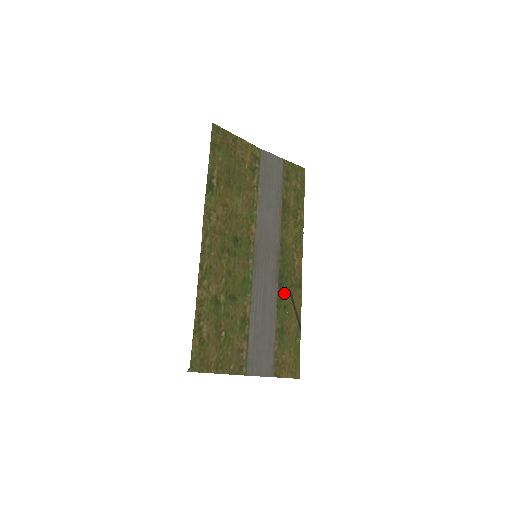
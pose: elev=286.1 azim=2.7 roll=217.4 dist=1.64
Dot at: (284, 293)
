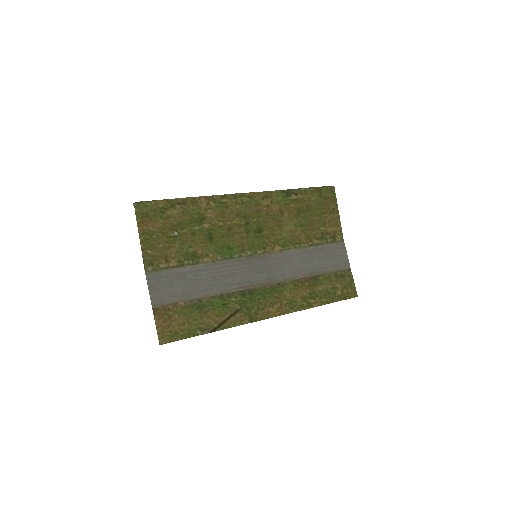
Dot at: (237, 300)
